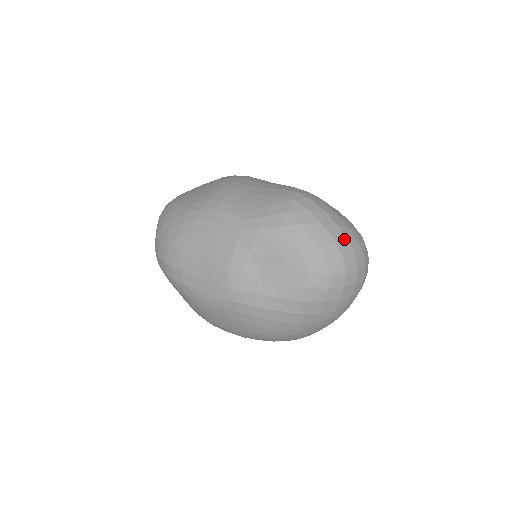
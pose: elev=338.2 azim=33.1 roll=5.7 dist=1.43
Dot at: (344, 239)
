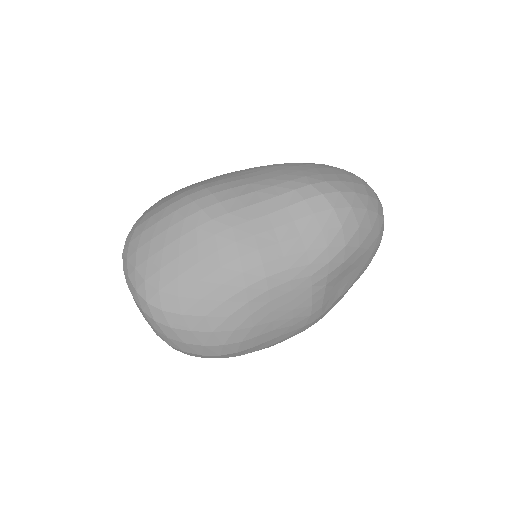
Dot at: (376, 202)
